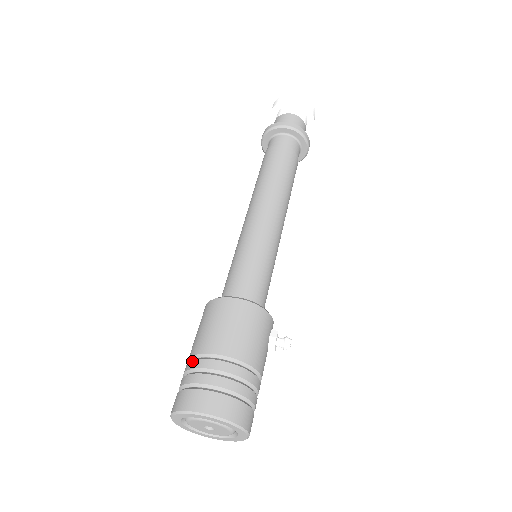
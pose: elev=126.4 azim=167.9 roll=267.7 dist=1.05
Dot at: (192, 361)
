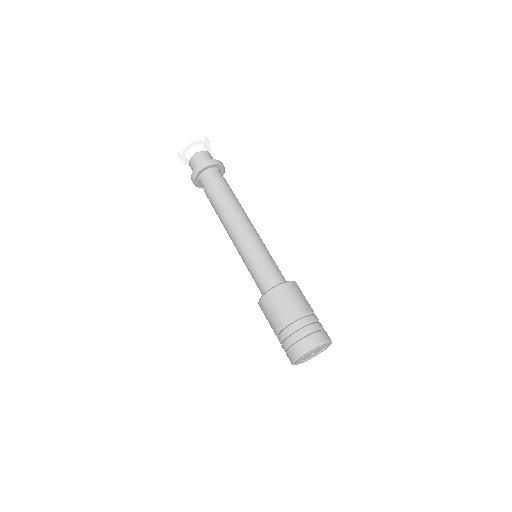
Dot at: (298, 321)
